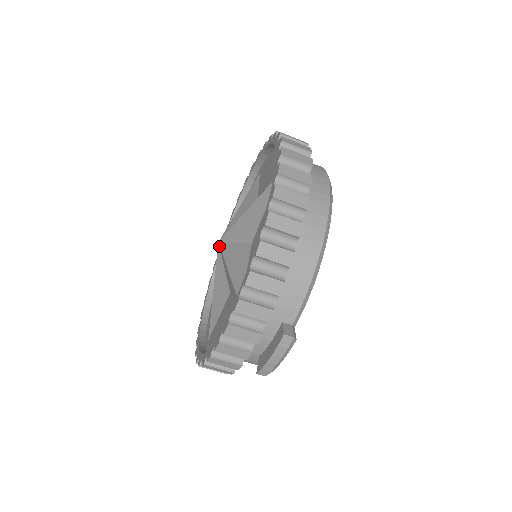
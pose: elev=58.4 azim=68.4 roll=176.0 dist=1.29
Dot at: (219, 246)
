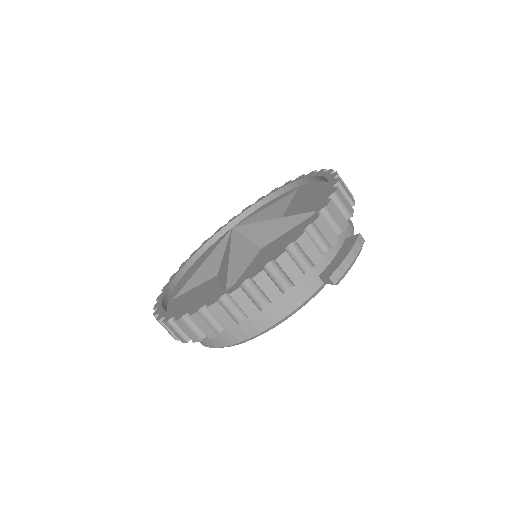
Dot at: (235, 228)
